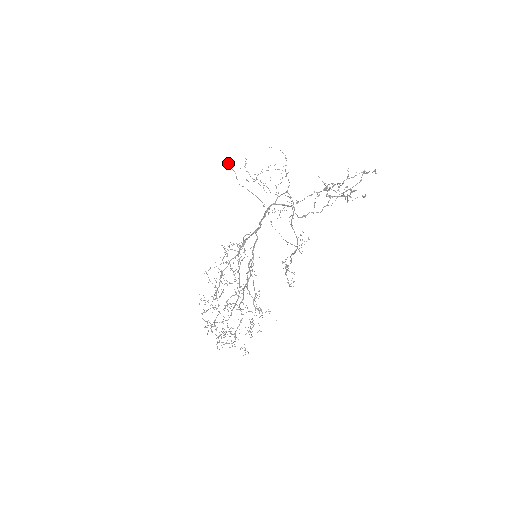
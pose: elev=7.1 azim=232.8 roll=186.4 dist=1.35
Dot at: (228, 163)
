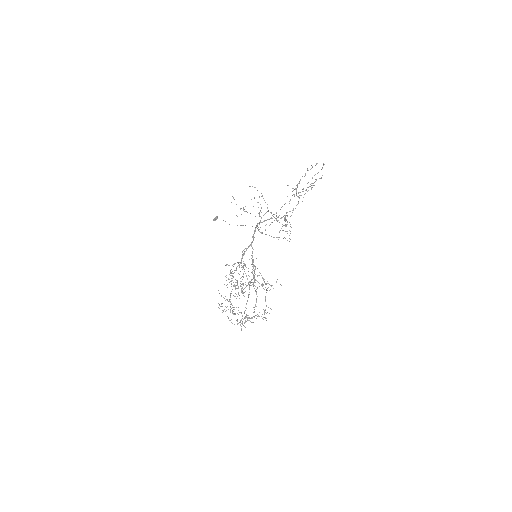
Dot at: (217, 217)
